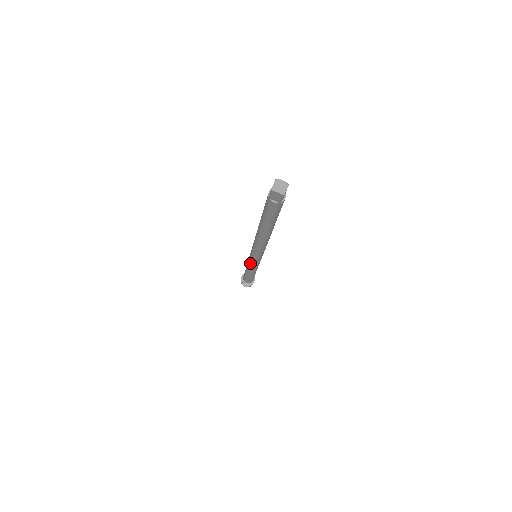
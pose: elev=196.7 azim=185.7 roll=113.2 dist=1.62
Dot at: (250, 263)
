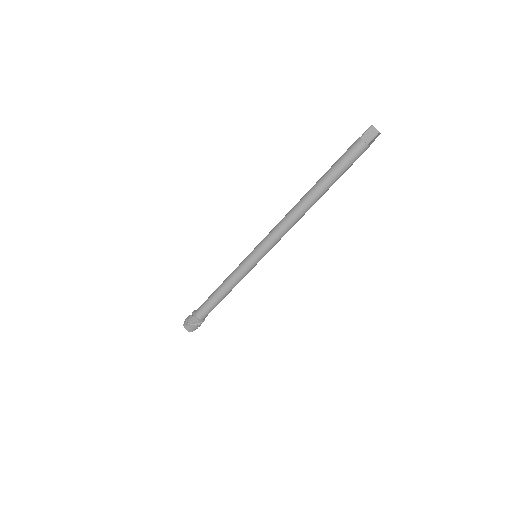
Dot at: (243, 263)
